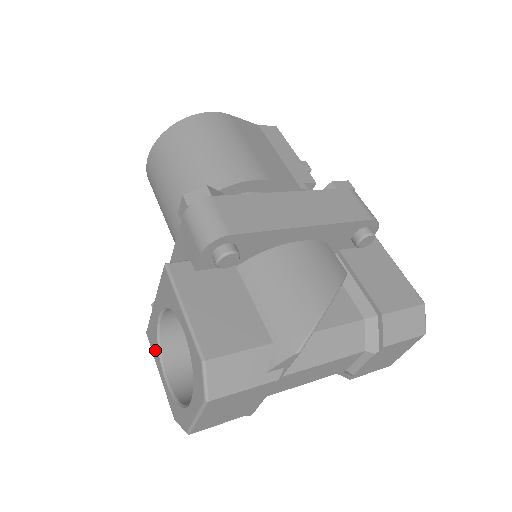
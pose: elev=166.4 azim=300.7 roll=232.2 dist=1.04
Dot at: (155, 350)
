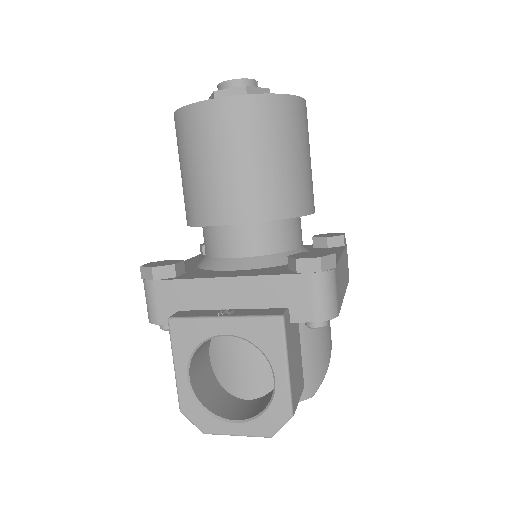
Dot at: (183, 347)
